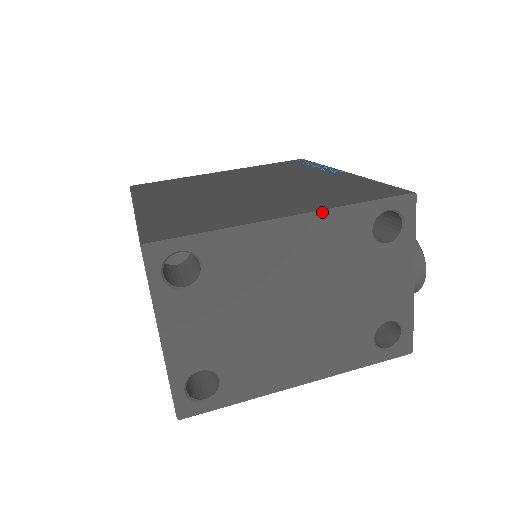
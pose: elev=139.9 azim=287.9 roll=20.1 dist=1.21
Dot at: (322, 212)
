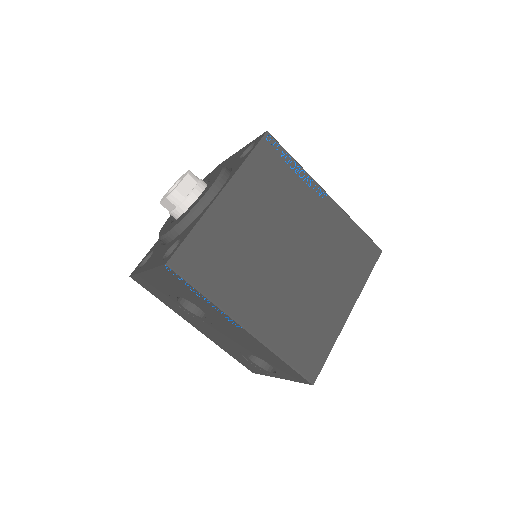
Dot at: (358, 297)
